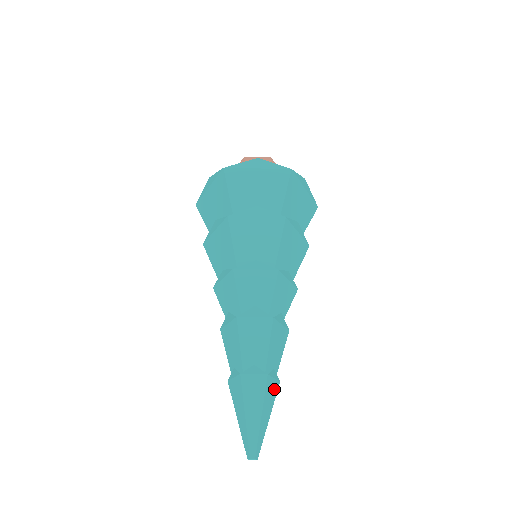
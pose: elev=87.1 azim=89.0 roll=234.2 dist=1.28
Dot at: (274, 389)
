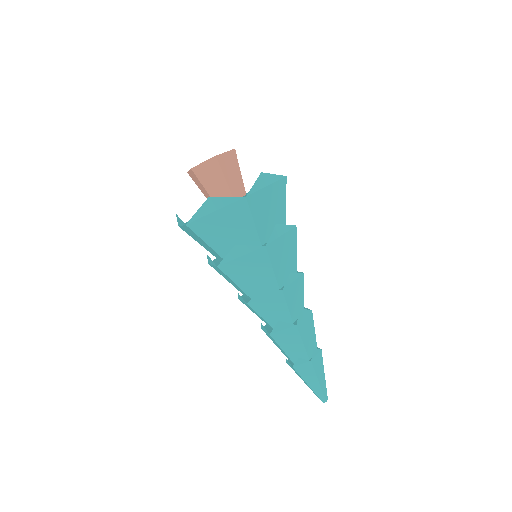
Dot at: (319, 359)
